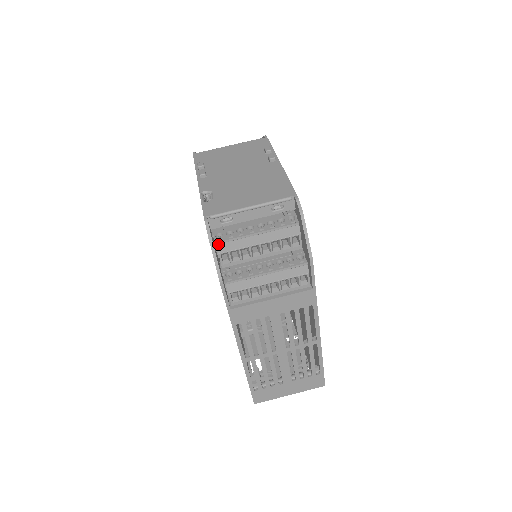
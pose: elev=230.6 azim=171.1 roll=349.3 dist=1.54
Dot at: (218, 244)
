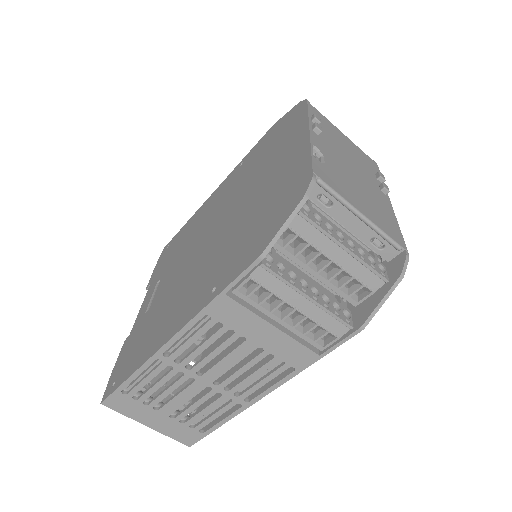
Dot at: (300, 215)
